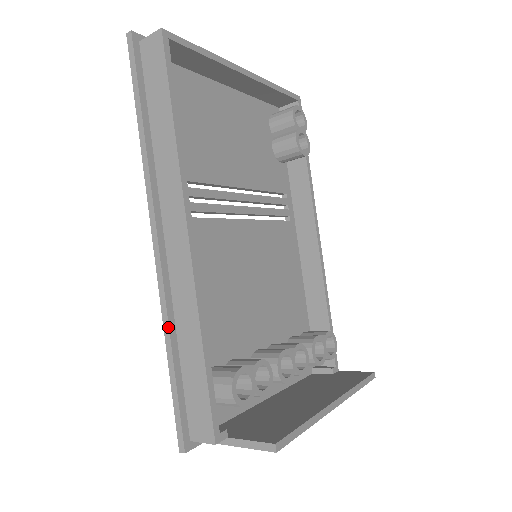
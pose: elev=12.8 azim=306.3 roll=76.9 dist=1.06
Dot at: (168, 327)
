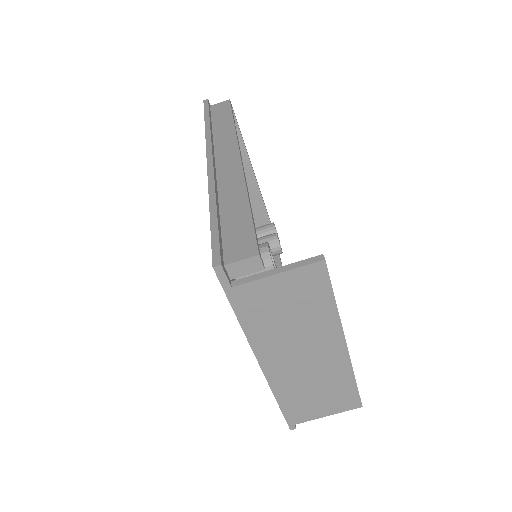
Dot at: (215, 193)
